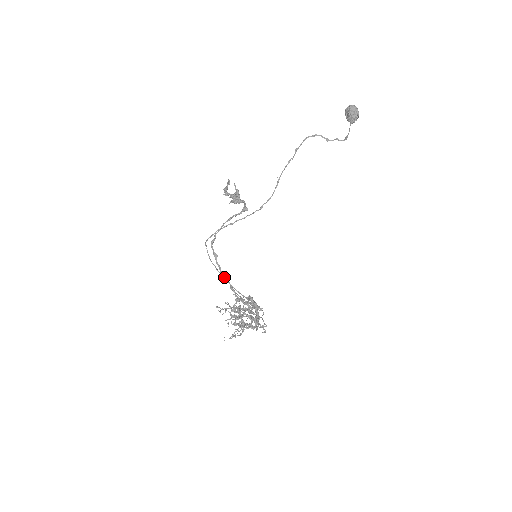
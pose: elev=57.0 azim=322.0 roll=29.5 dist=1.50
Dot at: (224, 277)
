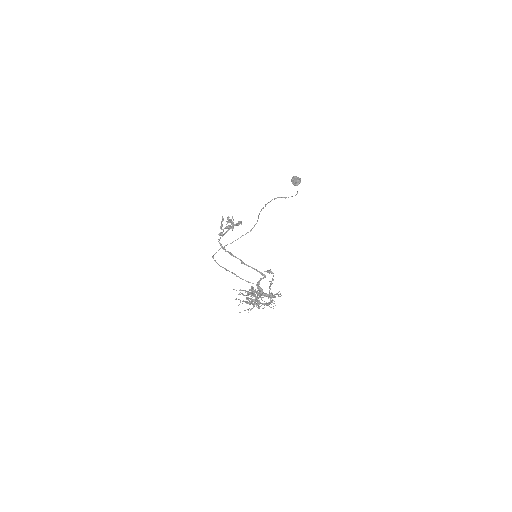
Dot at: (234, 256)
